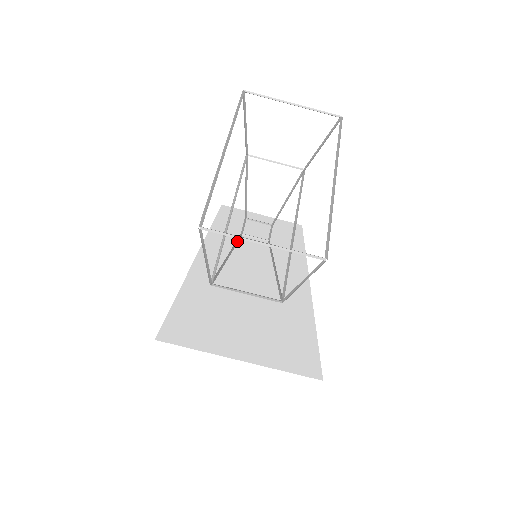
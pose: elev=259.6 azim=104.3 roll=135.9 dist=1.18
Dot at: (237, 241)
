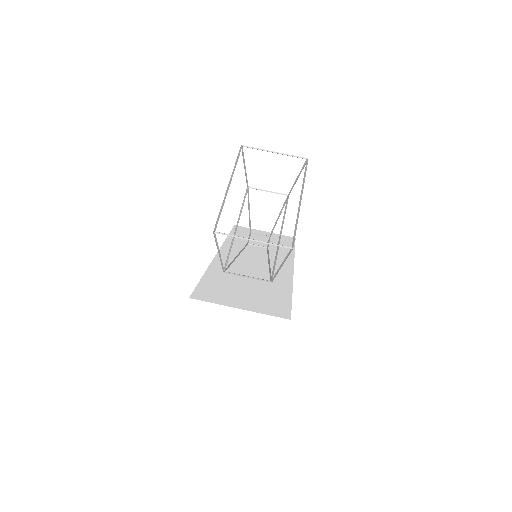
Dot at: (244, 248)
